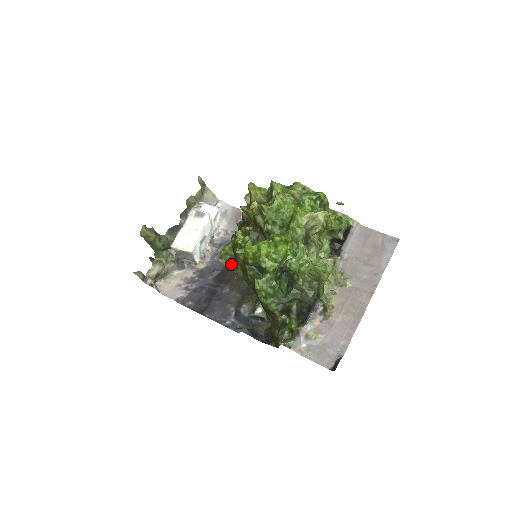
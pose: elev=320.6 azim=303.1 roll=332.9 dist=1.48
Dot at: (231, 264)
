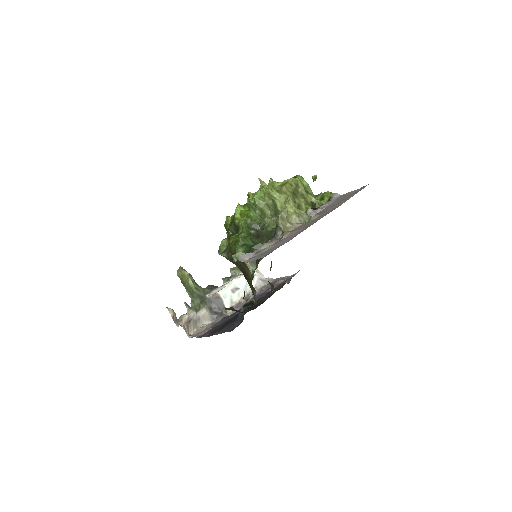
Dot at: (225, 252)
